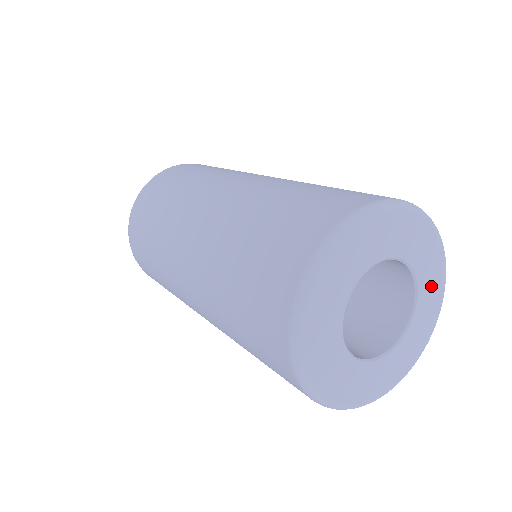
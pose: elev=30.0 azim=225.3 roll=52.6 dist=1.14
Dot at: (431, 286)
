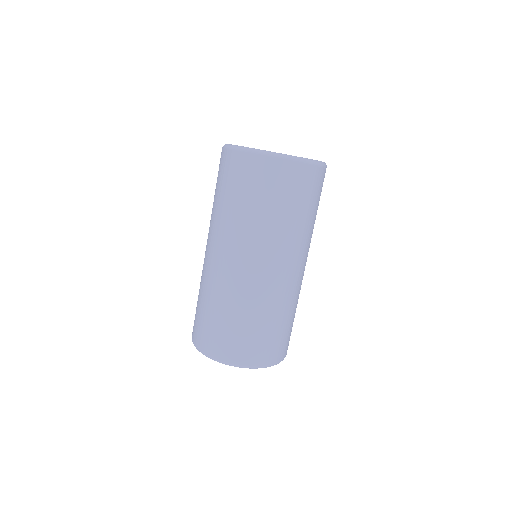
Dot at: occluded
